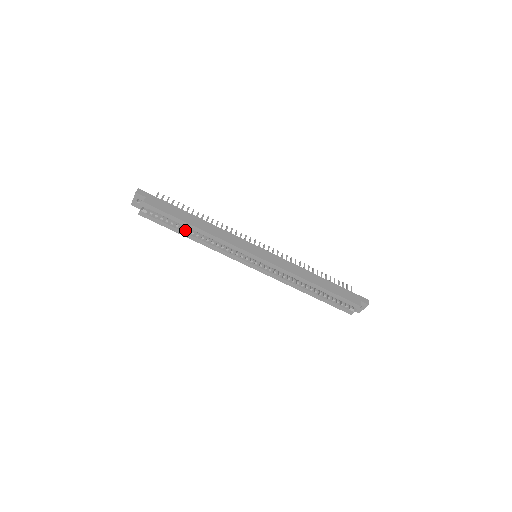
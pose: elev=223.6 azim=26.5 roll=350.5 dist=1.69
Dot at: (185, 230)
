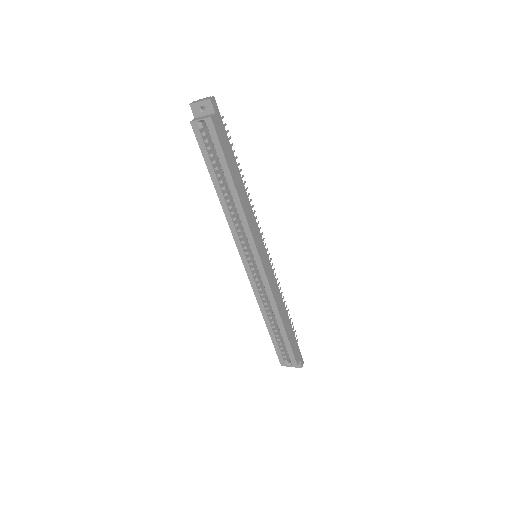
Dot at: (219, 178)
